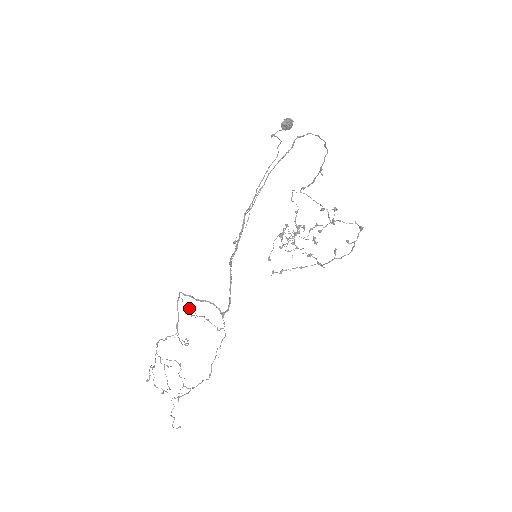
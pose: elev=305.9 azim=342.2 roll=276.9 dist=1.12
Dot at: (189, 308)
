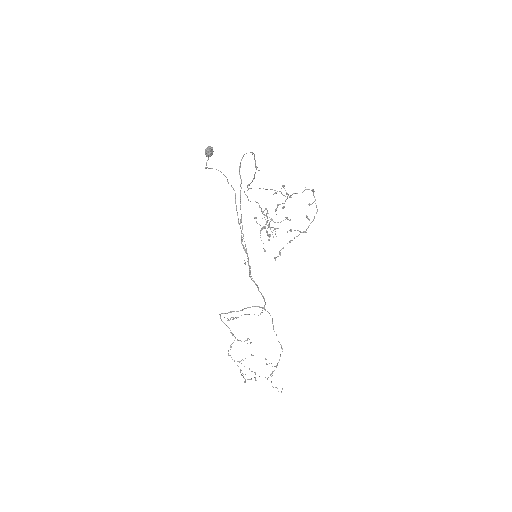
Dot at: occluded
